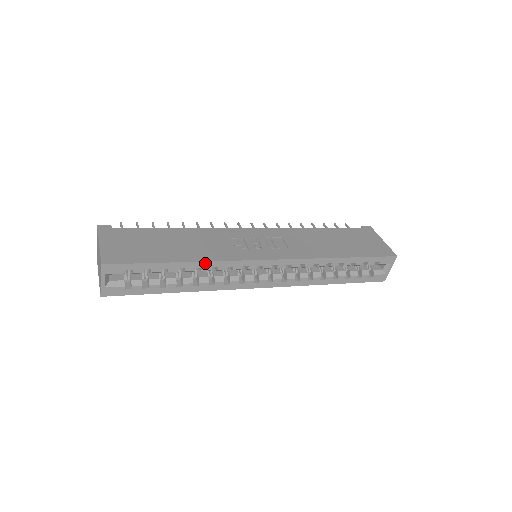
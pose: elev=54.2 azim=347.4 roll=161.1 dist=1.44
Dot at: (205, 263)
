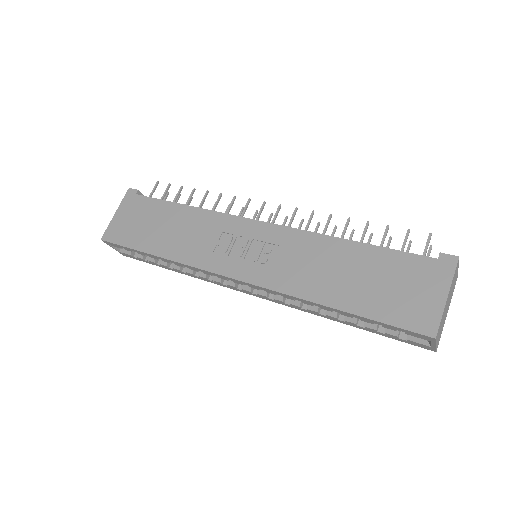
Dot at: (174, 261)
